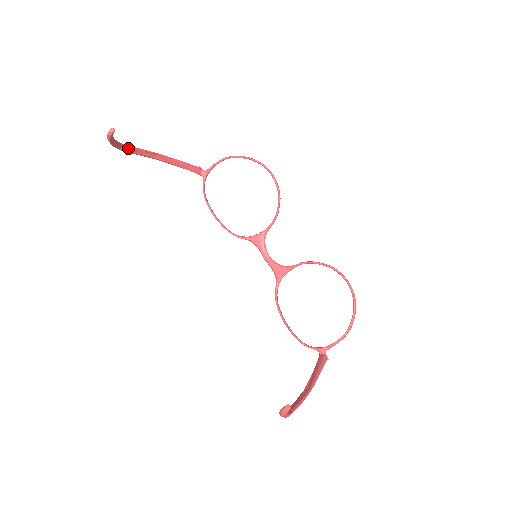
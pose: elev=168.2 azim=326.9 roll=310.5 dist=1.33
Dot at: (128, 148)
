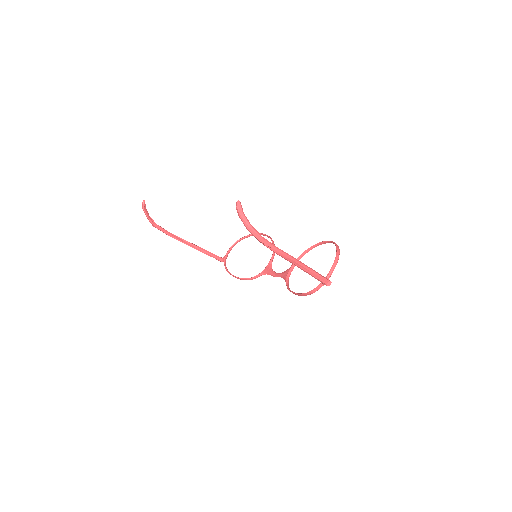
Dot at: (160, 228)
